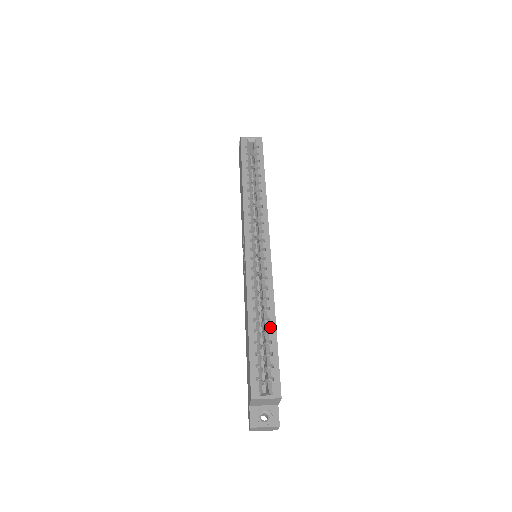
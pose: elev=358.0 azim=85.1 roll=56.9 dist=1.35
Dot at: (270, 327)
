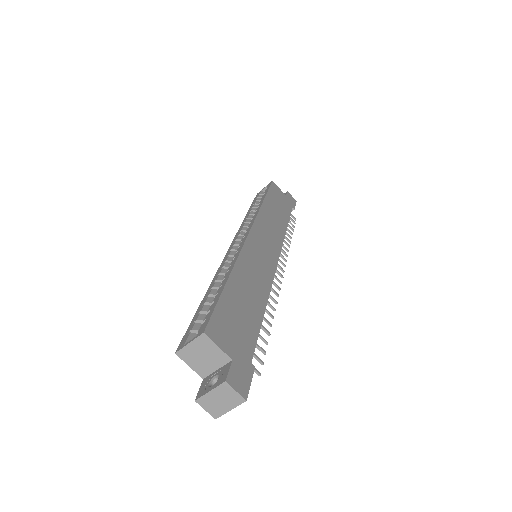
Dot at: (222, 283)
